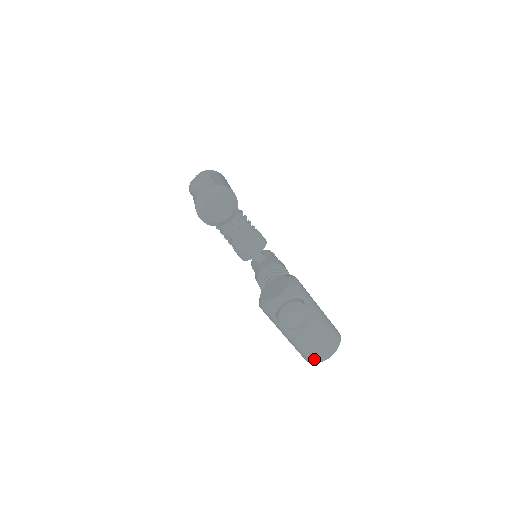
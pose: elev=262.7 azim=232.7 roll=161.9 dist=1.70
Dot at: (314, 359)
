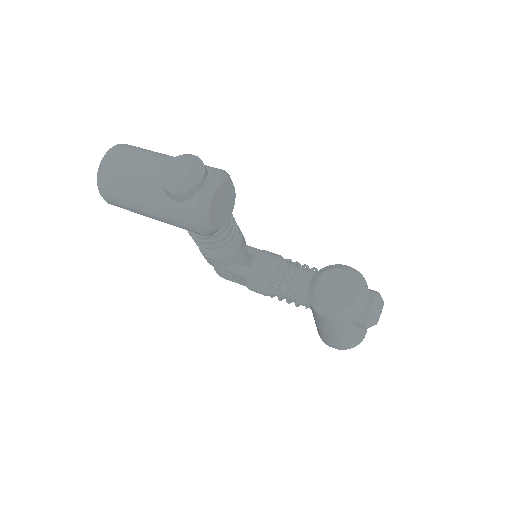
Dot at: (356, 344)
